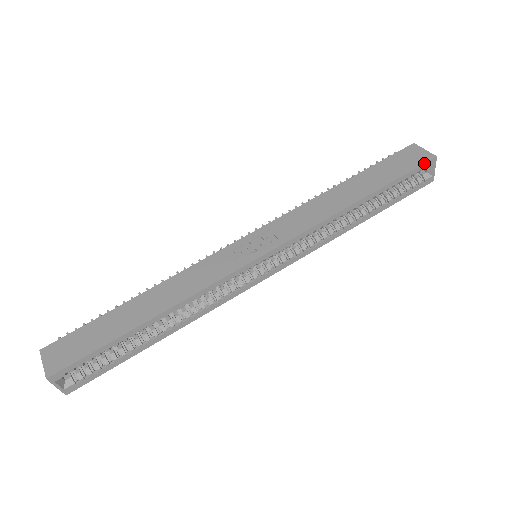
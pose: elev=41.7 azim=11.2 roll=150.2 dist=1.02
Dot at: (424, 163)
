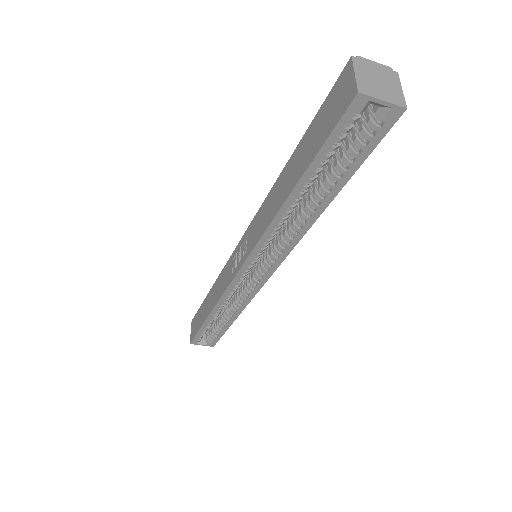
Dot at: (342, 114)
